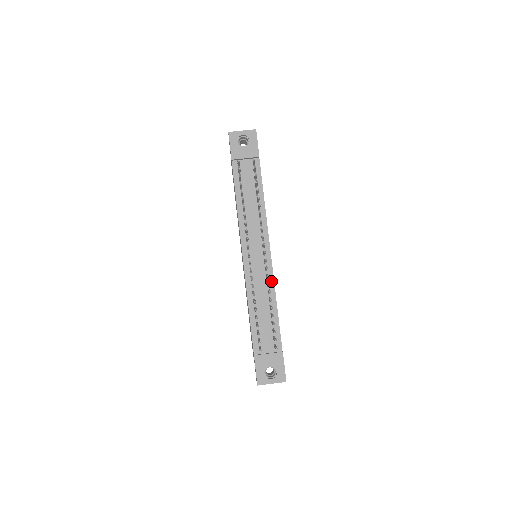
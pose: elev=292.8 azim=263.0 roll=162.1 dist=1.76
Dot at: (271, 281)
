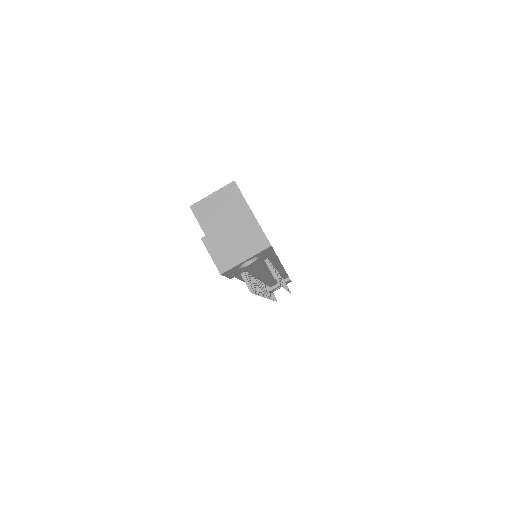
Dot at: (282, 272)
